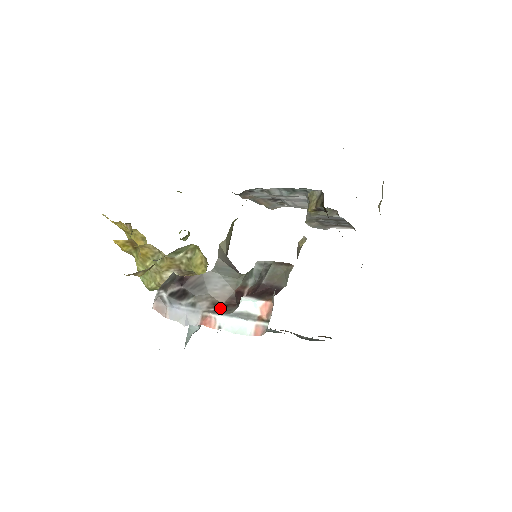
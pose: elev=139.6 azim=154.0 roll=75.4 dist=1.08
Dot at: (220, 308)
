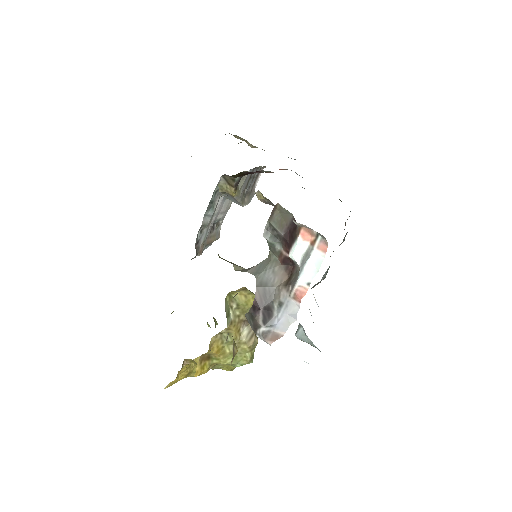
Dot at: (292, 281)
